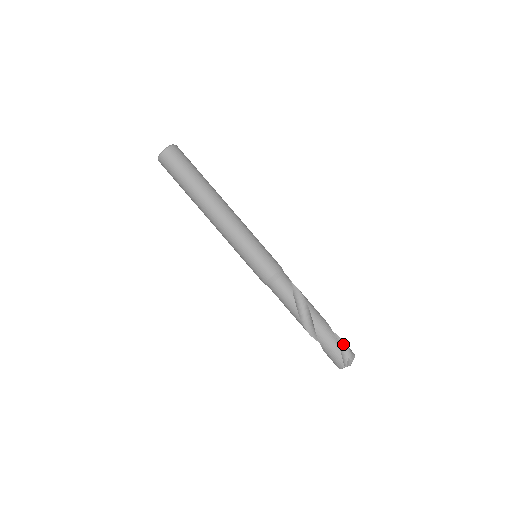
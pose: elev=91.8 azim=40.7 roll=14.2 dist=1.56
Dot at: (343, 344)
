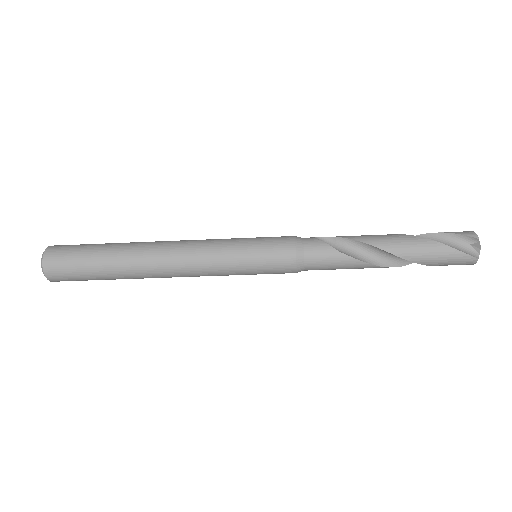
Dot at: (448, 236)
